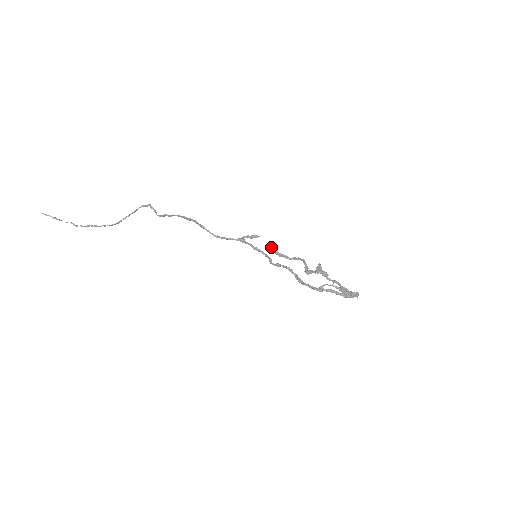
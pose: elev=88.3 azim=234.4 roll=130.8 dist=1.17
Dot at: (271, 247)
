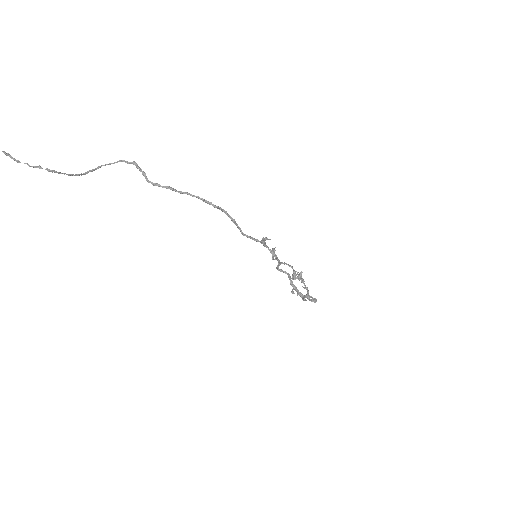
Dot at: (273, 250)
